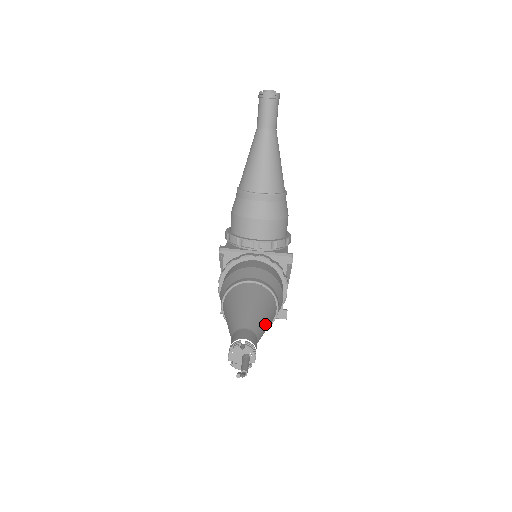
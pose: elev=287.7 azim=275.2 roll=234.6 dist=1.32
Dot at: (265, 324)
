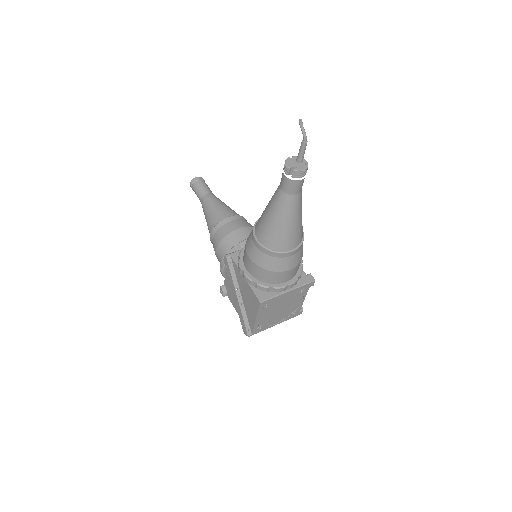
Dot at: occluded
